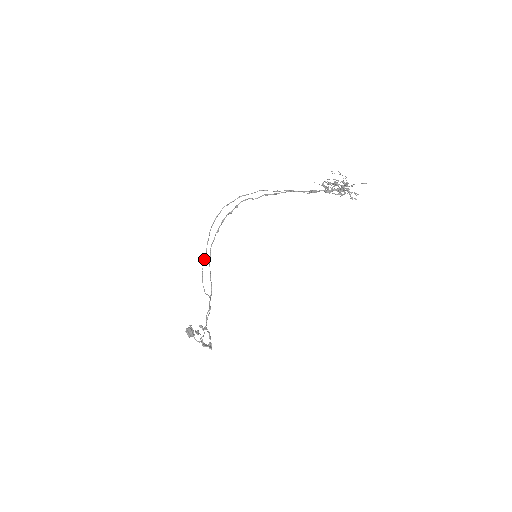
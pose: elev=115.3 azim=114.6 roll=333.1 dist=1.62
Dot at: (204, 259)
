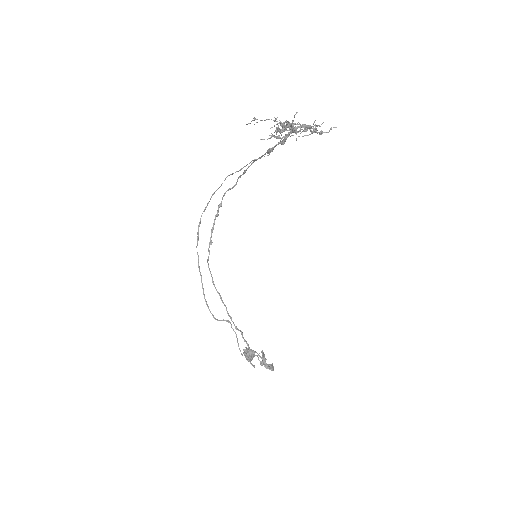
Dot at: occluded
